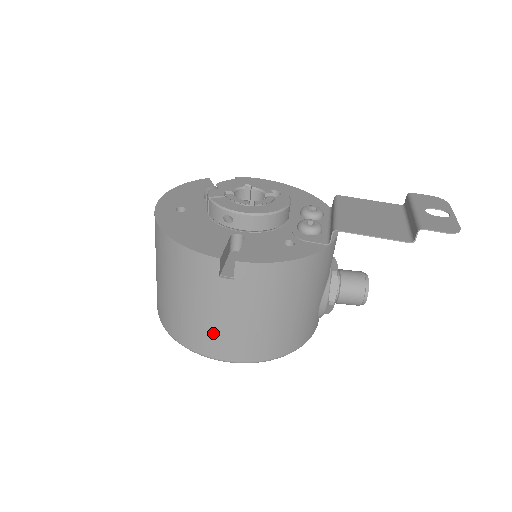
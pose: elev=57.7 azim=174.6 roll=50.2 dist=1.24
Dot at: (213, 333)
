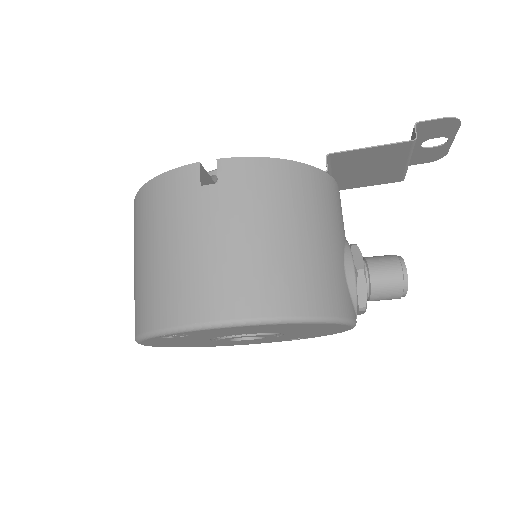
Dot at: (201, 275)
